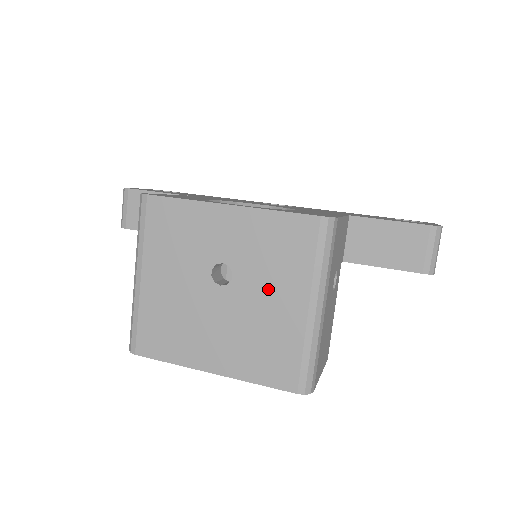
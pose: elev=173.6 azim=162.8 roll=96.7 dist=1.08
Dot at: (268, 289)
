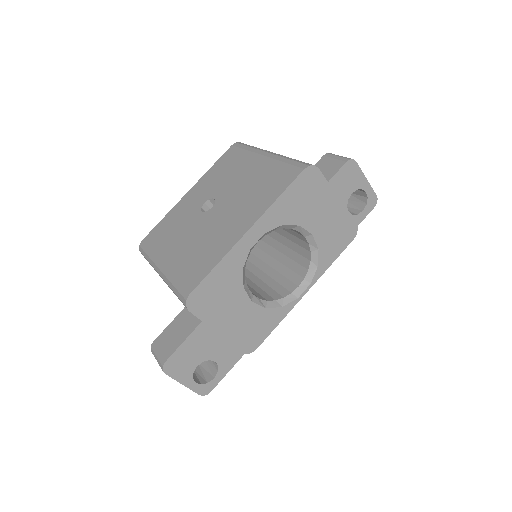
Dot at: (237, 178)
